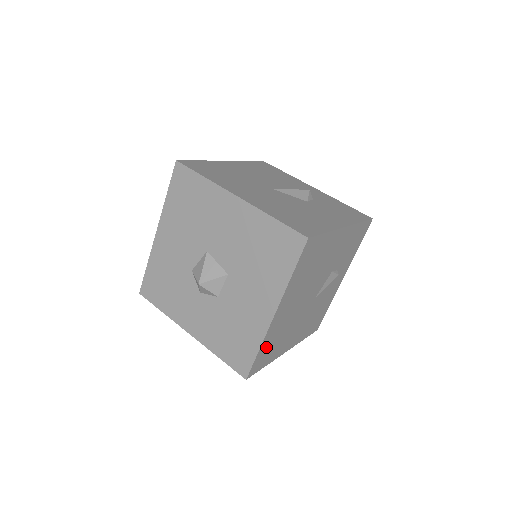
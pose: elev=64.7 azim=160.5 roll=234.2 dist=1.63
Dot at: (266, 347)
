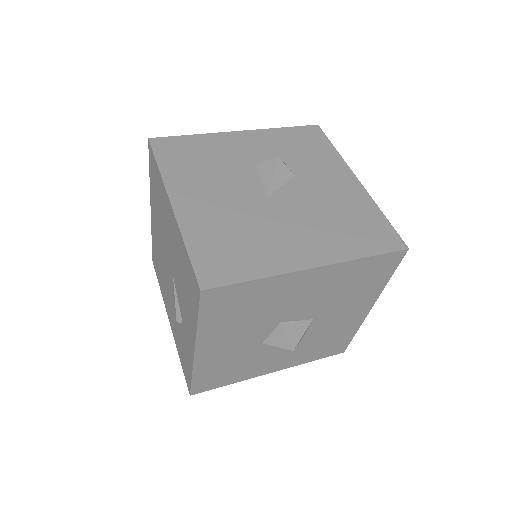
Dot at: occluded
